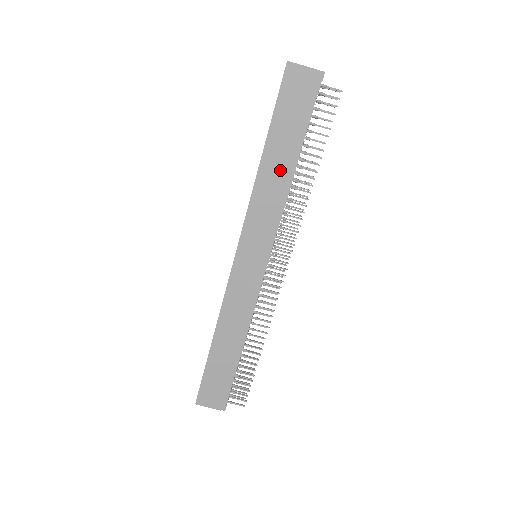
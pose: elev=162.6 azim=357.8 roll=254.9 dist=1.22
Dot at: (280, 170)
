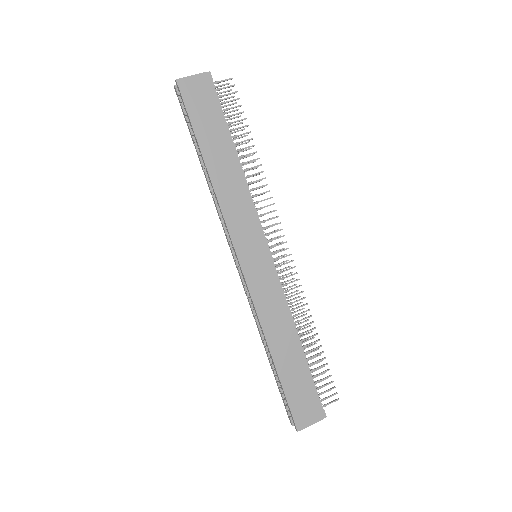
Dot at: (228, 168)
